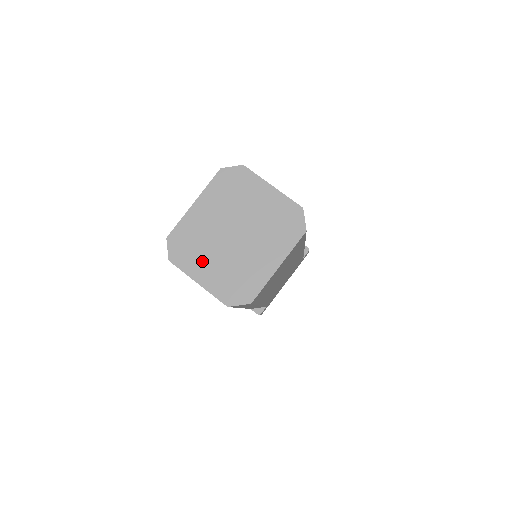
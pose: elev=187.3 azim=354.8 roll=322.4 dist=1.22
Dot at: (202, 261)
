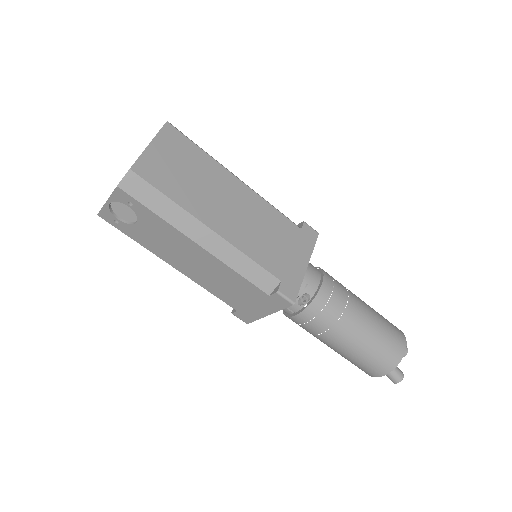
Dot at: occluded
